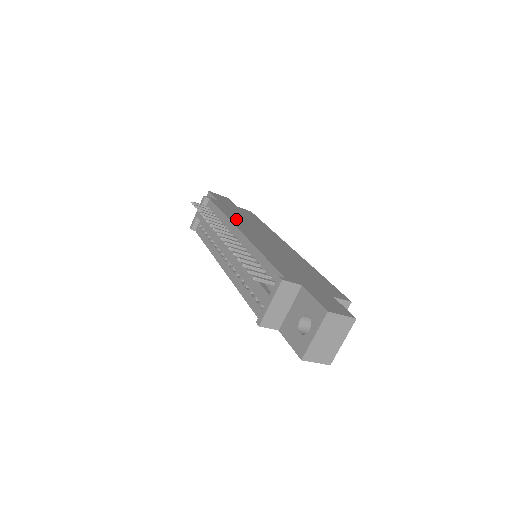
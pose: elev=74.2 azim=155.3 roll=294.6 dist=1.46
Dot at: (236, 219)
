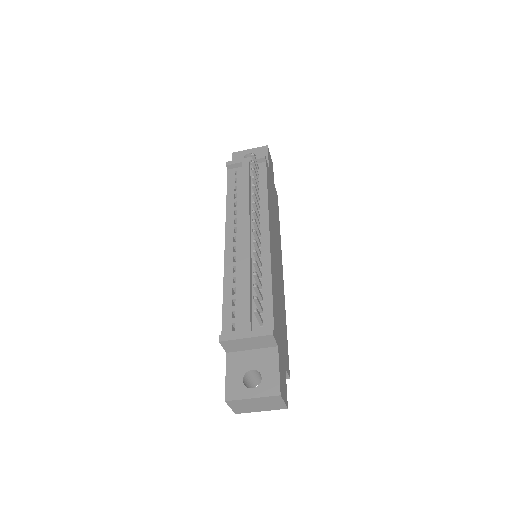
Dot at: (271, 210)
